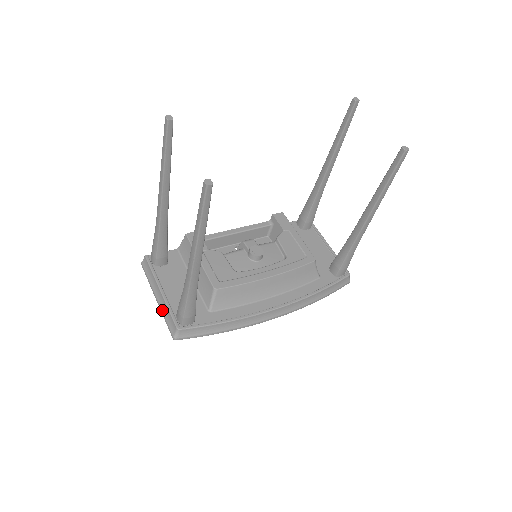
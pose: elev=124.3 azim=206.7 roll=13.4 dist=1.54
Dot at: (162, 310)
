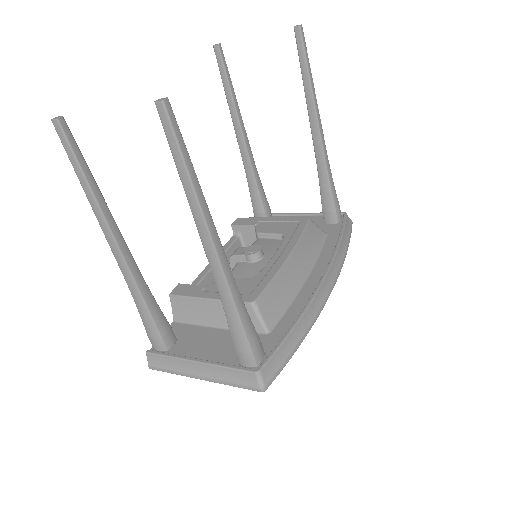
Dot at: (219, 379)
